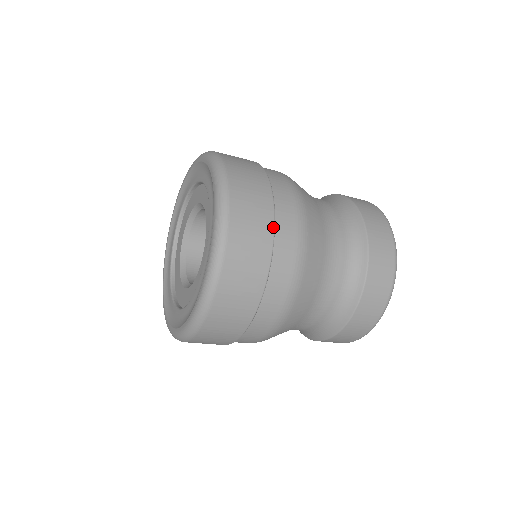
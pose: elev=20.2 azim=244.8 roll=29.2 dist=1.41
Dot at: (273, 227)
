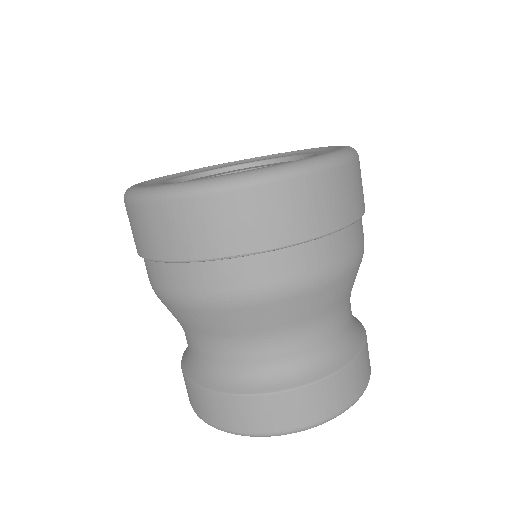
Dot at: occluded
